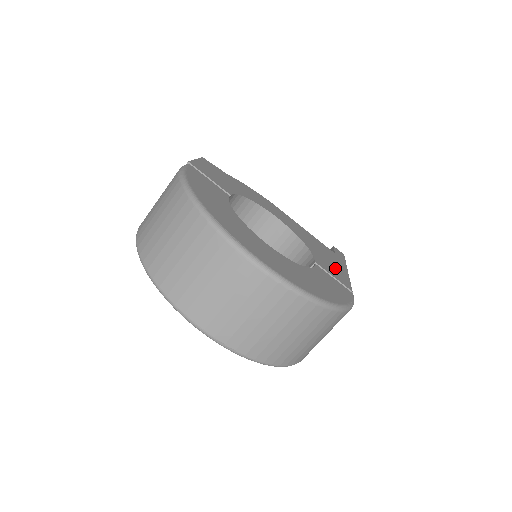
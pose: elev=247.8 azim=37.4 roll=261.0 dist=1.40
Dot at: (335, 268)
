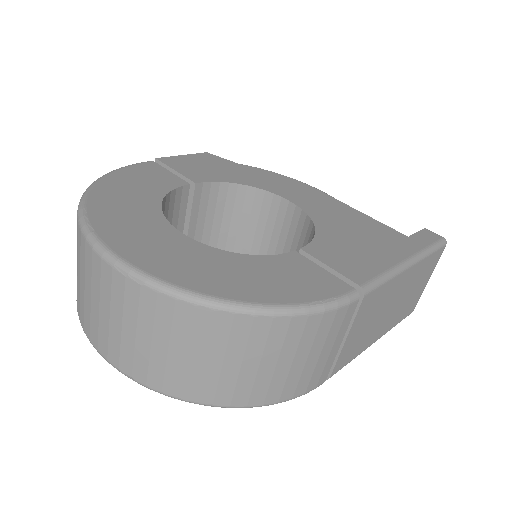
Dot at: (362, 255)
